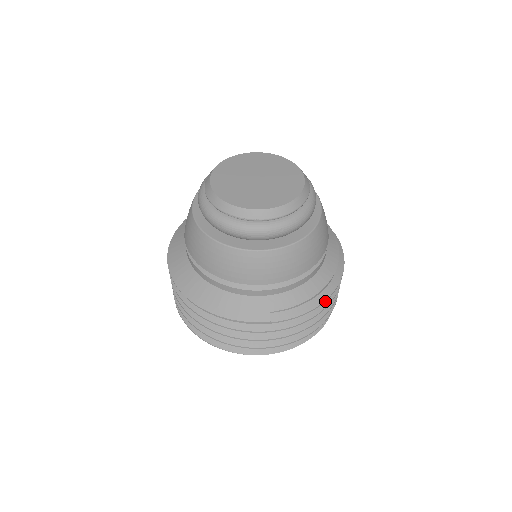
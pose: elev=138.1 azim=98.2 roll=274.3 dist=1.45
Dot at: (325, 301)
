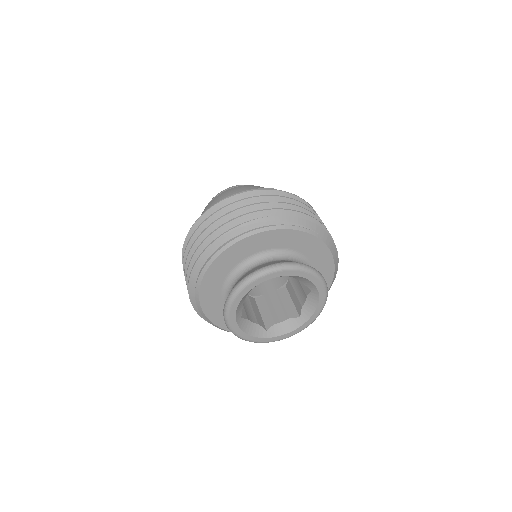
Dot at: occluded
